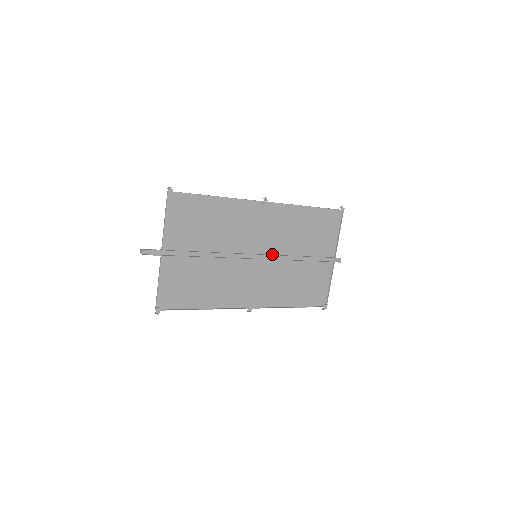
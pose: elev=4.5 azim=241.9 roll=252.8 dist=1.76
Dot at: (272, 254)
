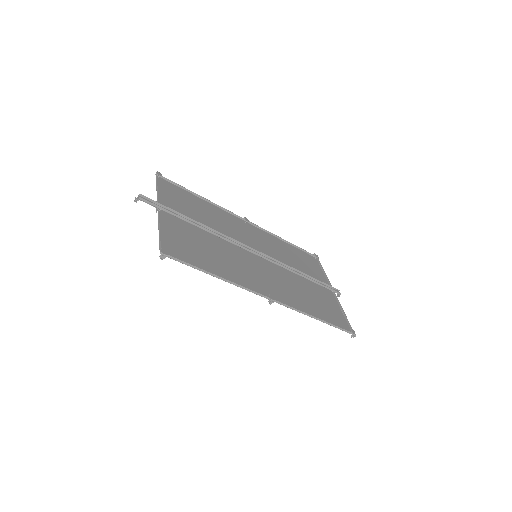
Dot at: (271, 262)
